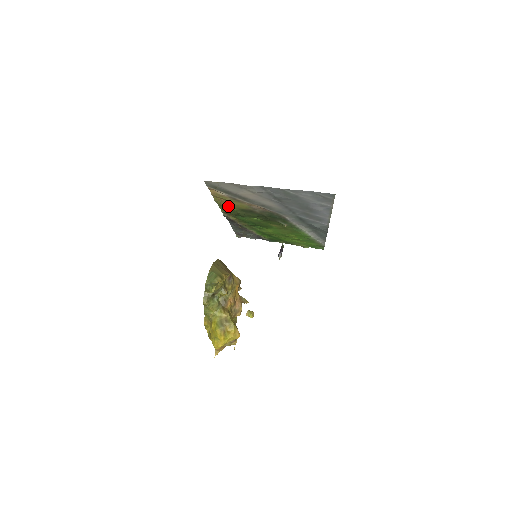
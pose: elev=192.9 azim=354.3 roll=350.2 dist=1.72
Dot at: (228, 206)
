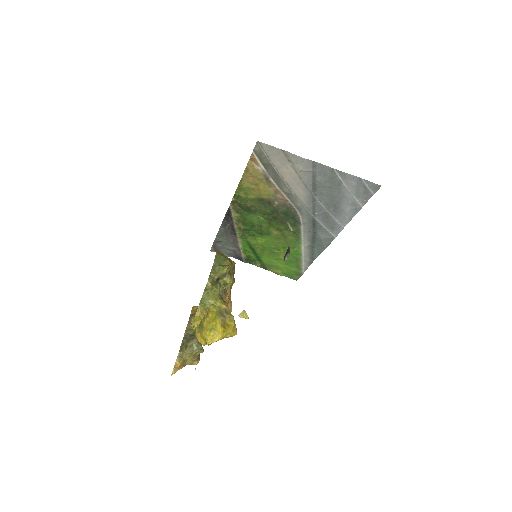
Dot at: (248, 191)
